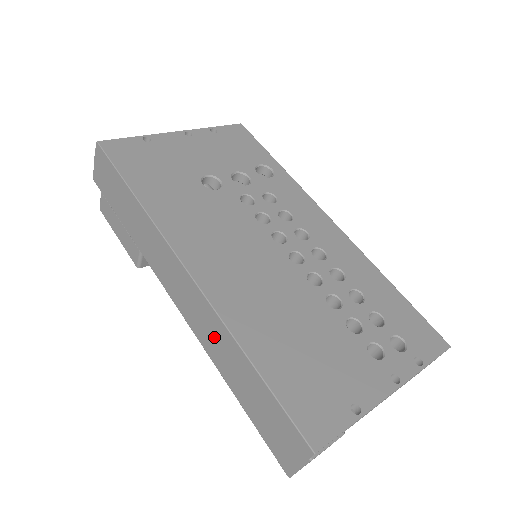
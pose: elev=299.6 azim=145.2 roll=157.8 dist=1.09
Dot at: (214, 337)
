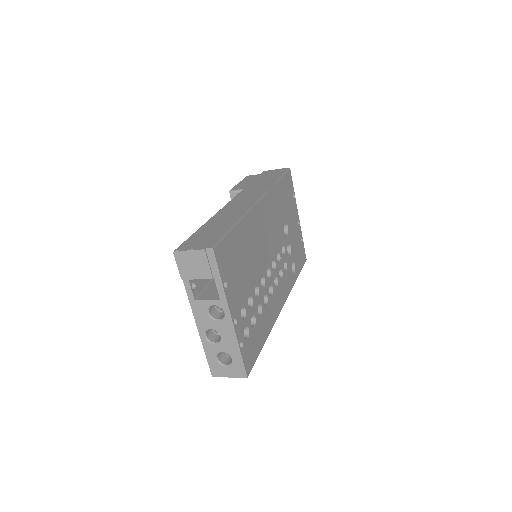
Dot at: (231, 214)
